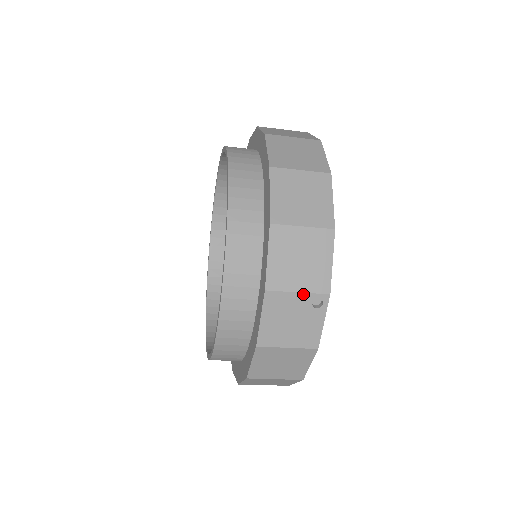
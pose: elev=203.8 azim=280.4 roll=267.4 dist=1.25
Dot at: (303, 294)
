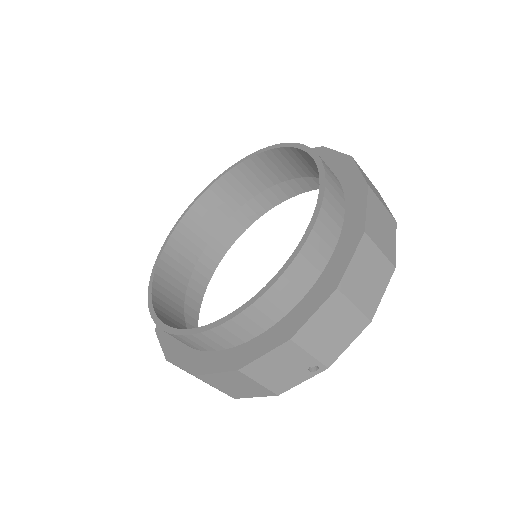
Dot at: (312, 357)
